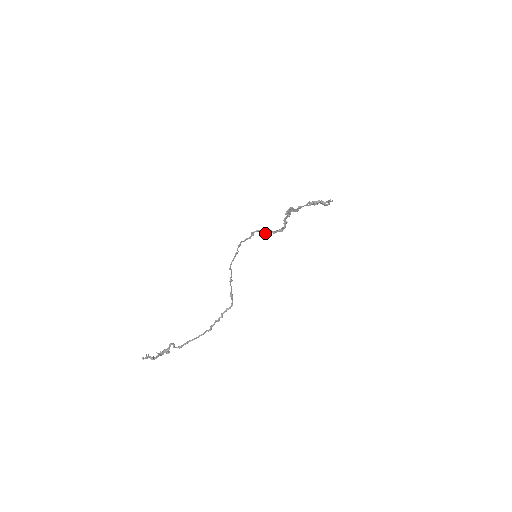
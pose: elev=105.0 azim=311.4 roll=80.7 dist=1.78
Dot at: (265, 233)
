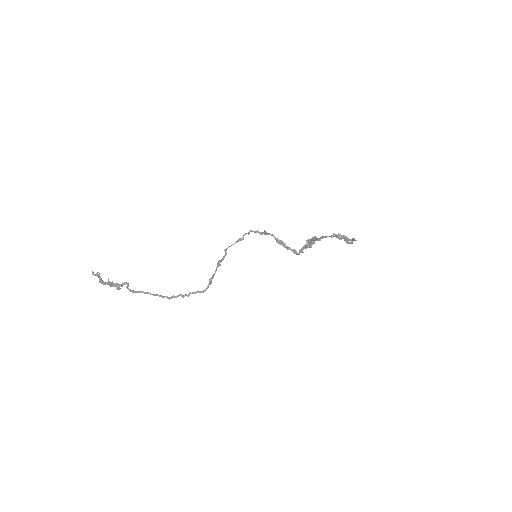
Dot at: (277, 242)
